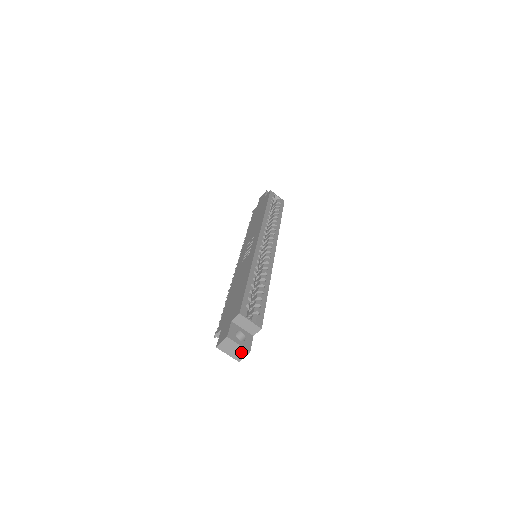
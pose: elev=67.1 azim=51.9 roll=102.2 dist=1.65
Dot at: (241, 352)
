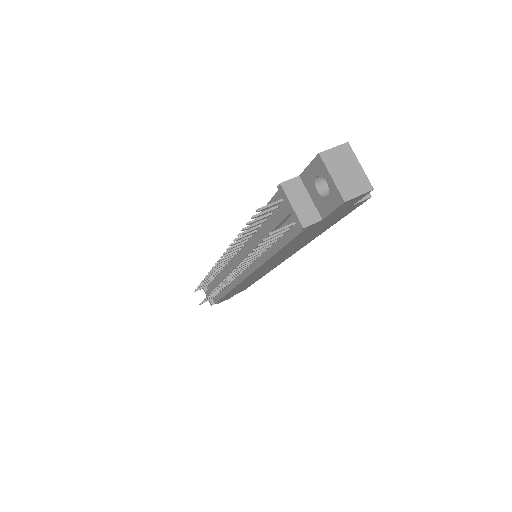
Dot at: (358, 183)
